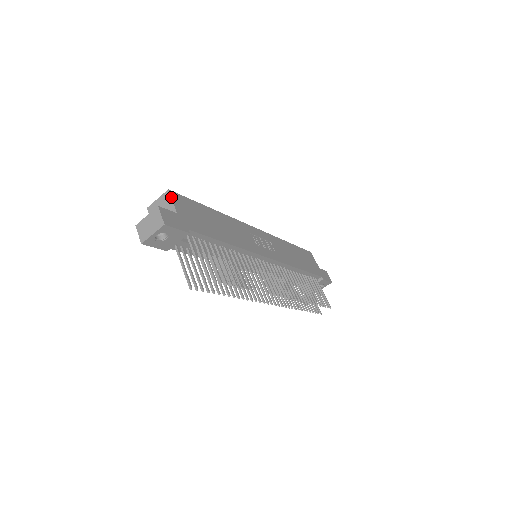
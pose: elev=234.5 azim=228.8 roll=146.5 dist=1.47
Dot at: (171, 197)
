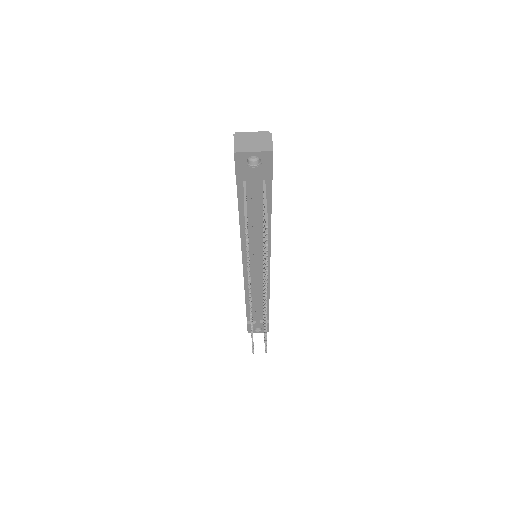
Dot at: occluded
